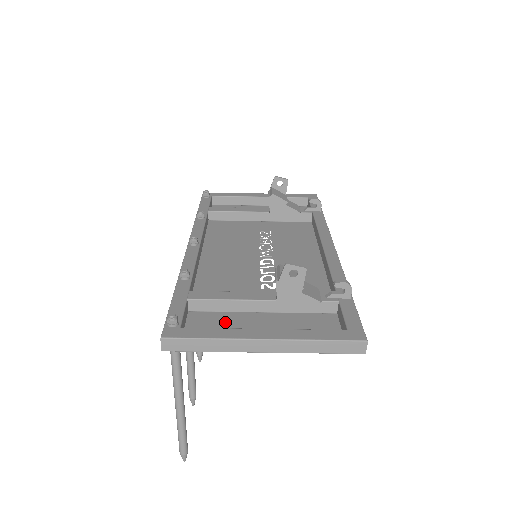
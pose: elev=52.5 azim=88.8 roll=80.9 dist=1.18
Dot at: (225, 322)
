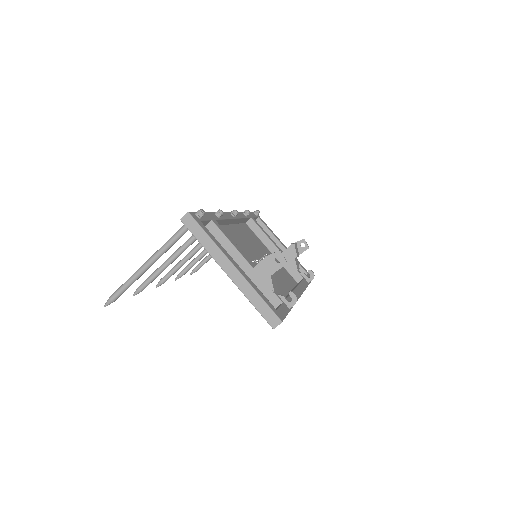
Dot at: occluded
